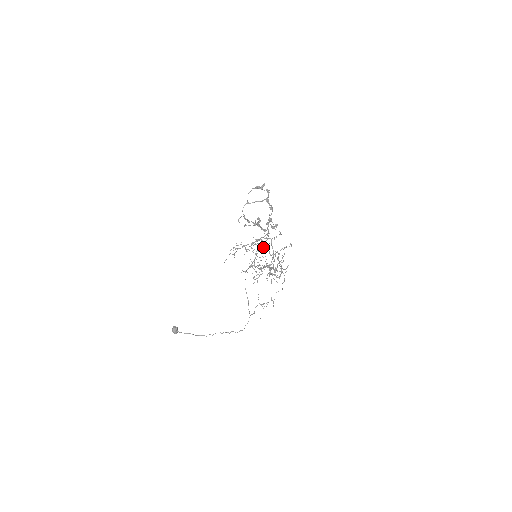
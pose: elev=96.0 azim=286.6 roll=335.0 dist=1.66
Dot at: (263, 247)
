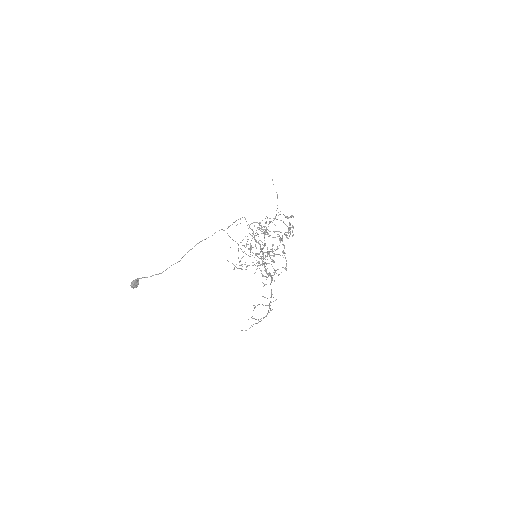
Dot at: (260, 319)
